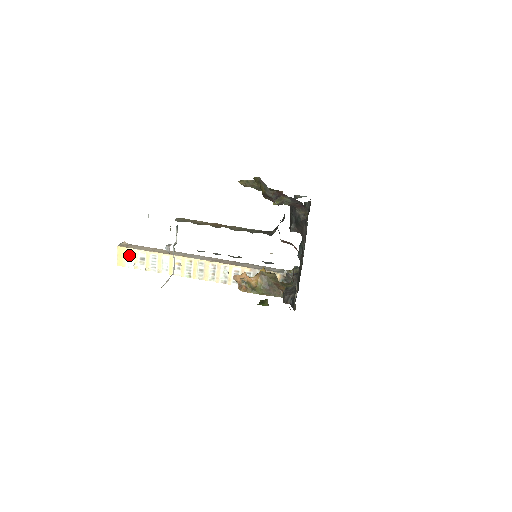
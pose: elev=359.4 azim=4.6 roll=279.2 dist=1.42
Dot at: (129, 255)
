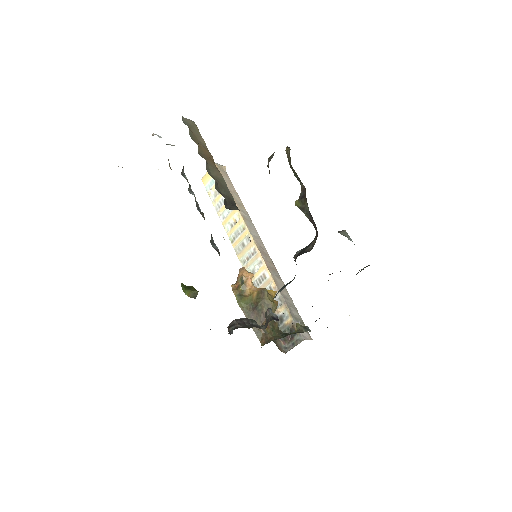
Dot at: occluded
